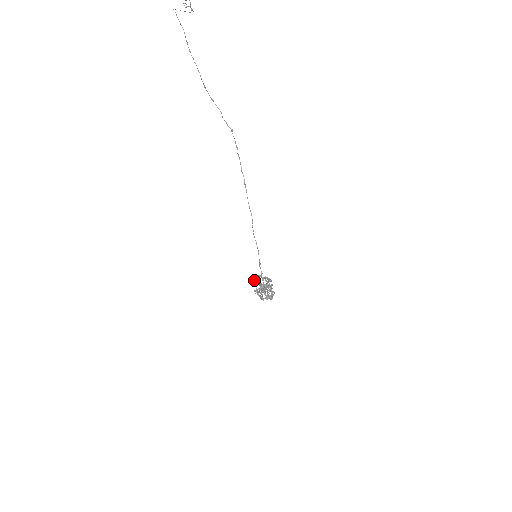
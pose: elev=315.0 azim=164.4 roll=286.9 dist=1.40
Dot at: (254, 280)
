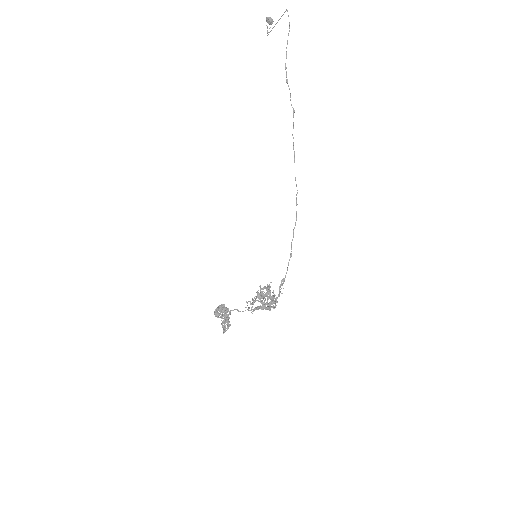
Dot at: (219, 307)
